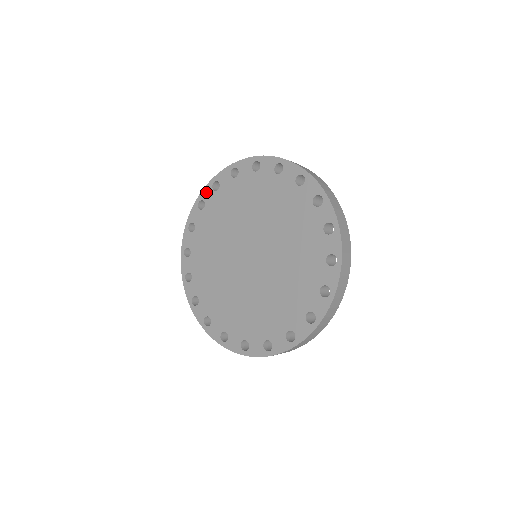
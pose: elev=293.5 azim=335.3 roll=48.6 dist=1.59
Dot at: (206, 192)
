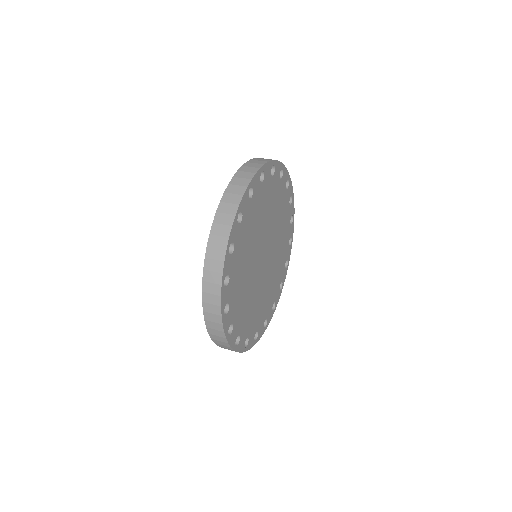
Dot at: occluded
